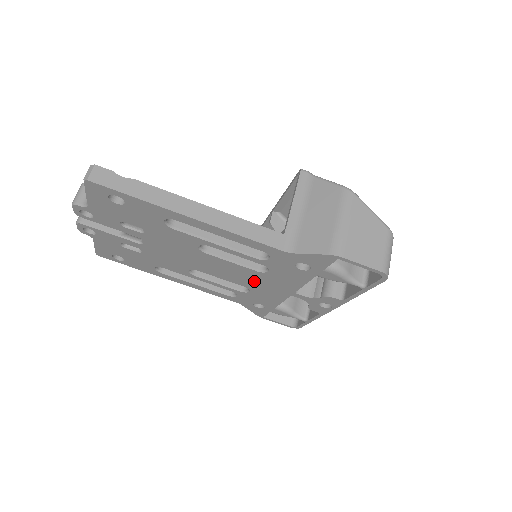
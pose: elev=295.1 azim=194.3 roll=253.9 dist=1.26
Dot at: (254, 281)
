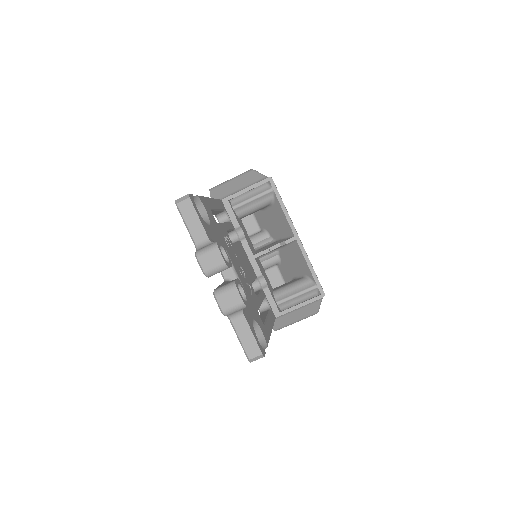
Dot at: occluded
